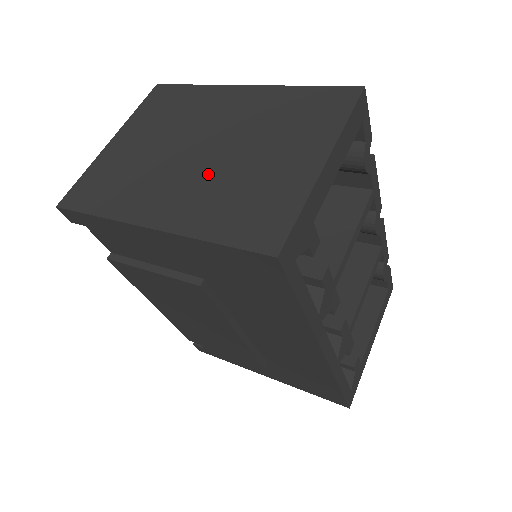
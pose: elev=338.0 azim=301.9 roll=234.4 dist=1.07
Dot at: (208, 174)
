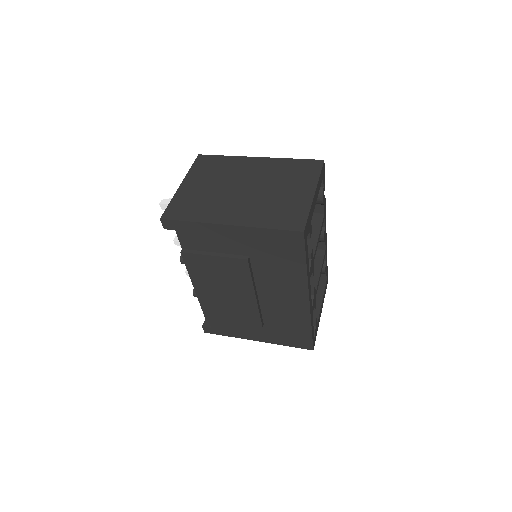
Dot at: (253, 199)
